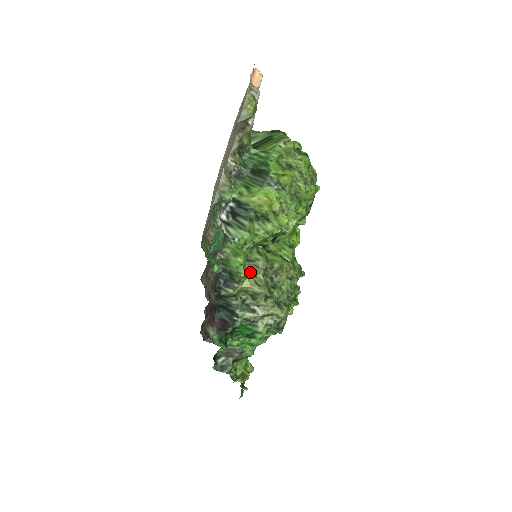
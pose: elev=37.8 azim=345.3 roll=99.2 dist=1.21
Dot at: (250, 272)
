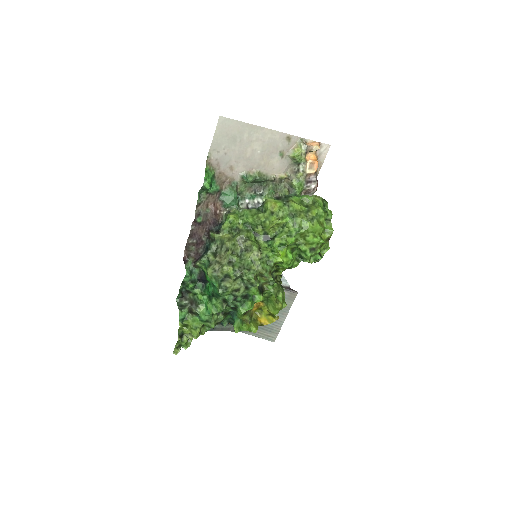
Dot at: (234, 236)
